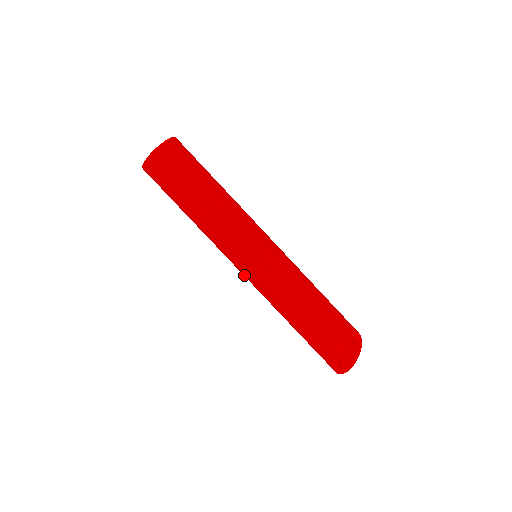
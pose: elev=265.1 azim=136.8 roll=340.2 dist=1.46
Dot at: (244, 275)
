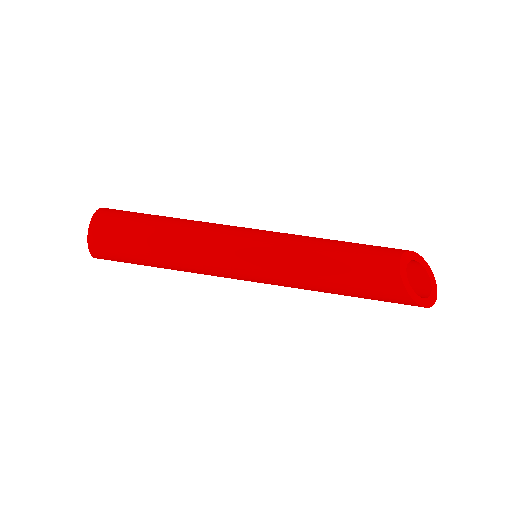
Dot at: (258, 281)
